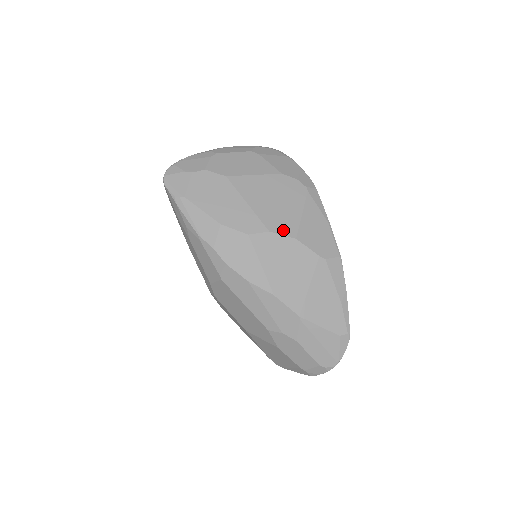
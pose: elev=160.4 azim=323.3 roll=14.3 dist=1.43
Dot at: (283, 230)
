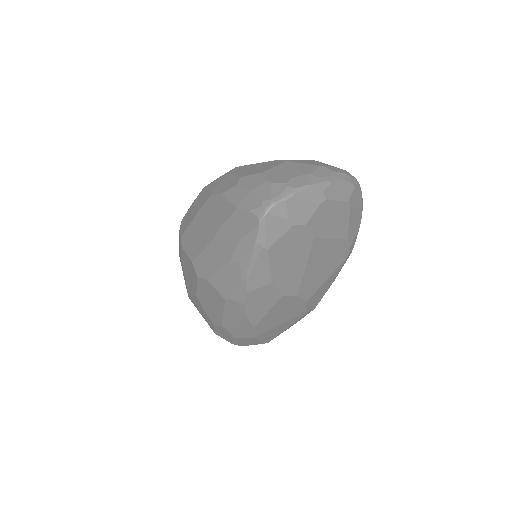
Dot at: (306, 295)
